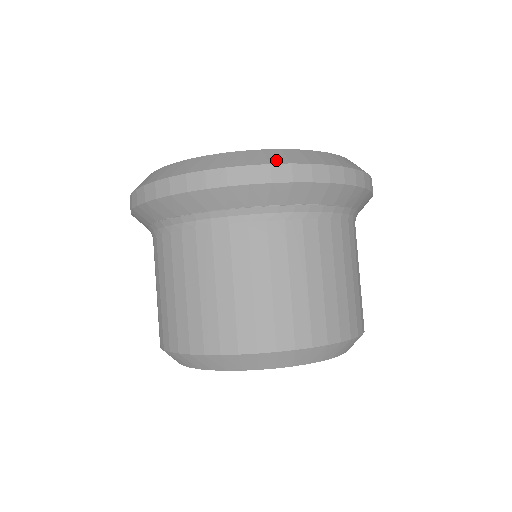
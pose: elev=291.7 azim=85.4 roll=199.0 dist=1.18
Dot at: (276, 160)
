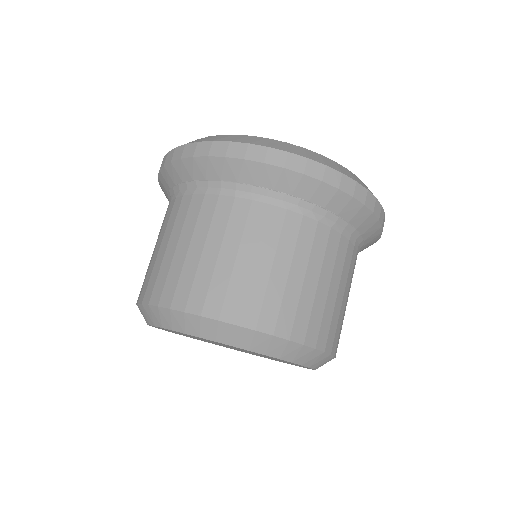
Dot at: (295, 151)
